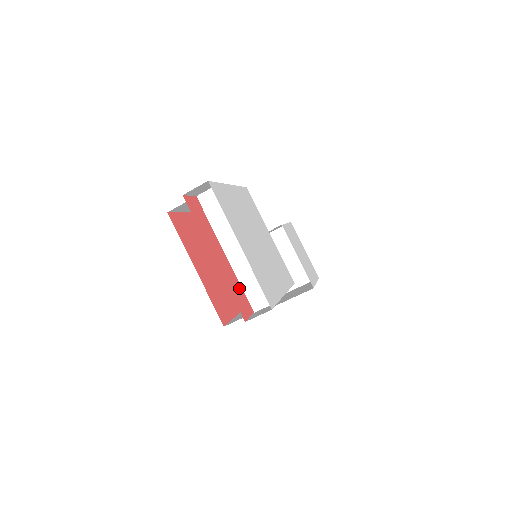
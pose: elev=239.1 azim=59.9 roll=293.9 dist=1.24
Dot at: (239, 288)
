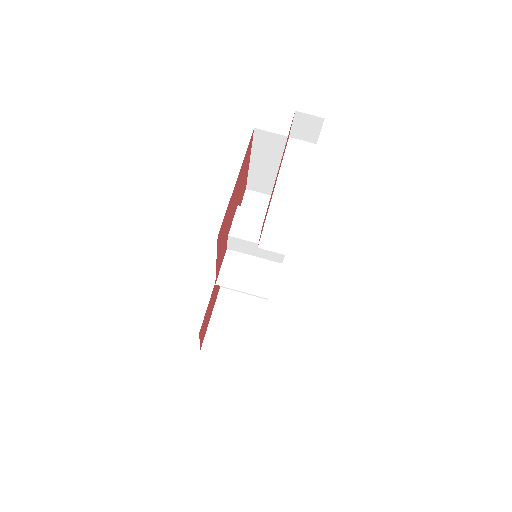
Dot at: (266, 215)
